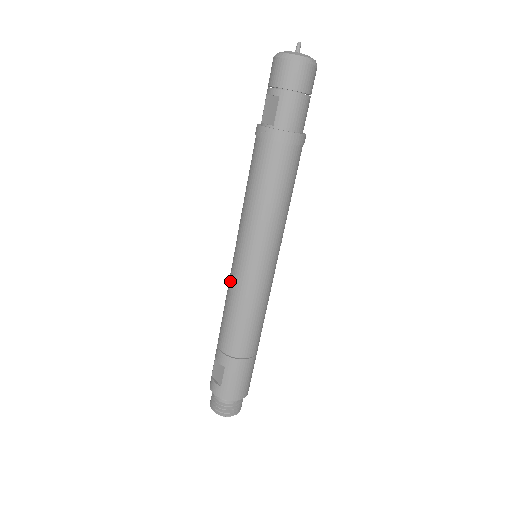
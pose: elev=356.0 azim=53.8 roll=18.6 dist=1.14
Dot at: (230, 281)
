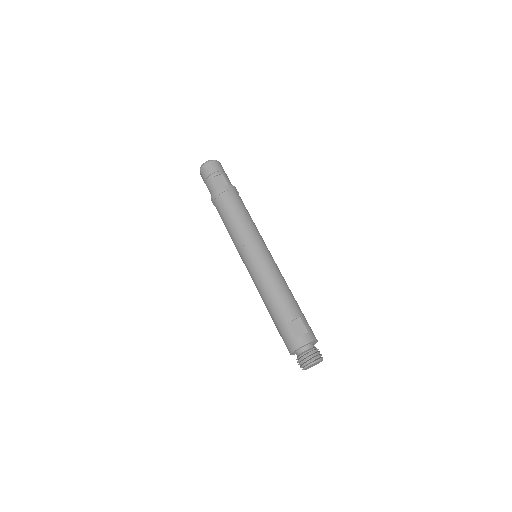
Dot at: (262, 267)
